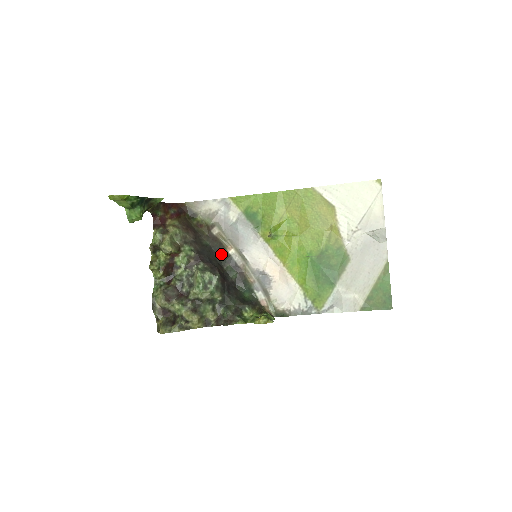
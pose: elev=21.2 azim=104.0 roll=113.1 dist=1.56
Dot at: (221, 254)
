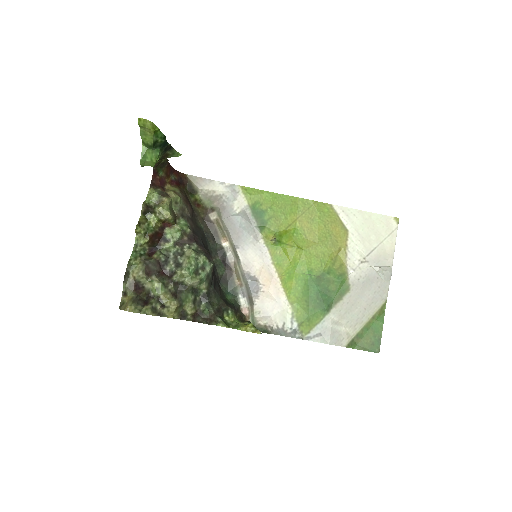
Dot at: (213, 243)
